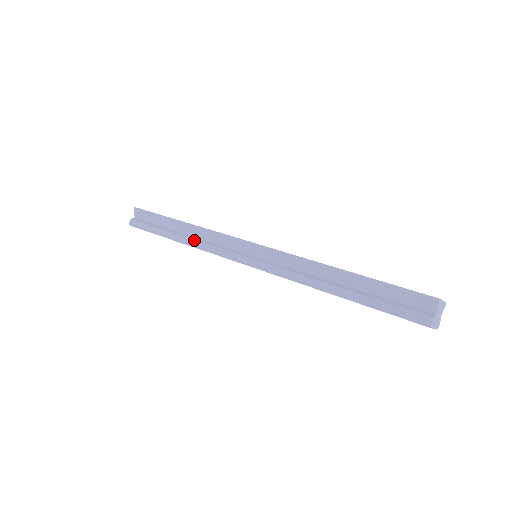
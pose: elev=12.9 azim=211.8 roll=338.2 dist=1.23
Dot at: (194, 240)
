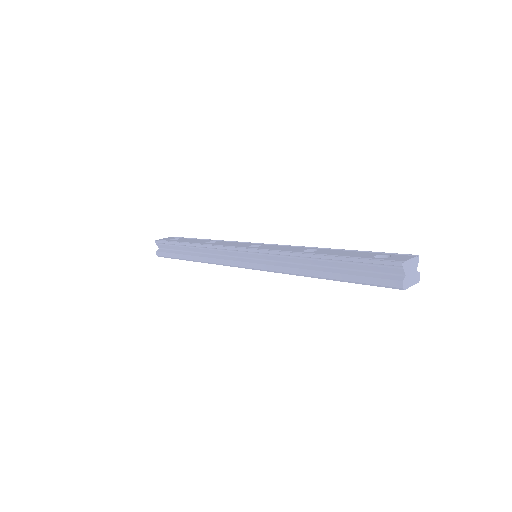
Dot at: (205, 258)
